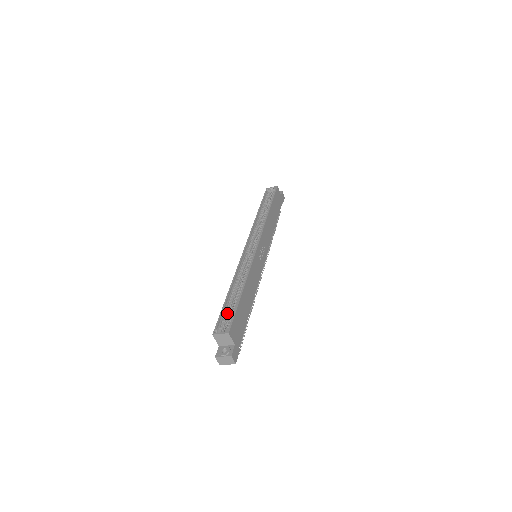
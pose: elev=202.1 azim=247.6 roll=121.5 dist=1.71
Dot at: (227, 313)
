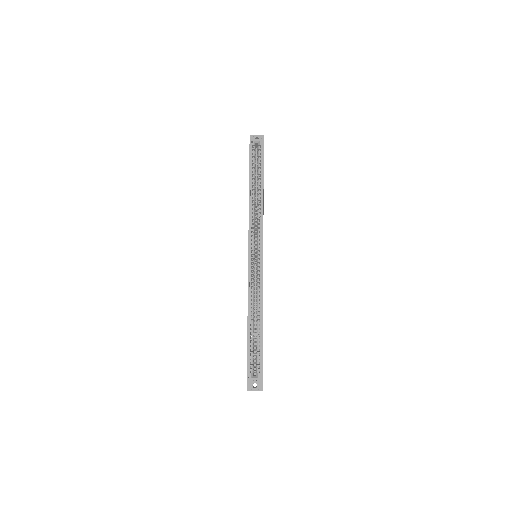
Dot at: (253, 352)
